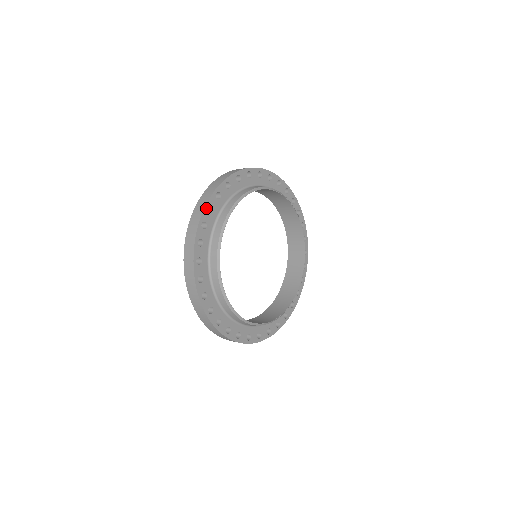
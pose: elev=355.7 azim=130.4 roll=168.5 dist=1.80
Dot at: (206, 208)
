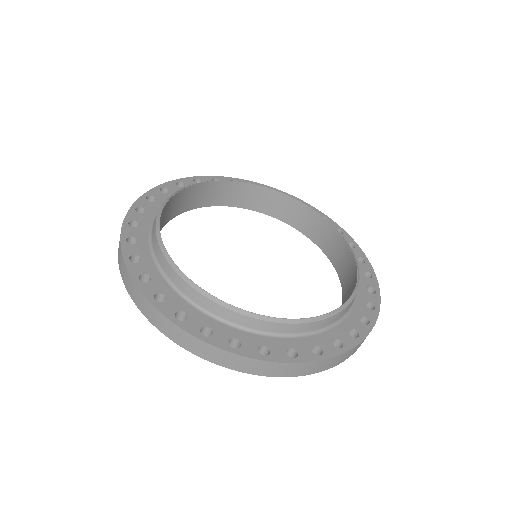
Dot at: (143, 197)
